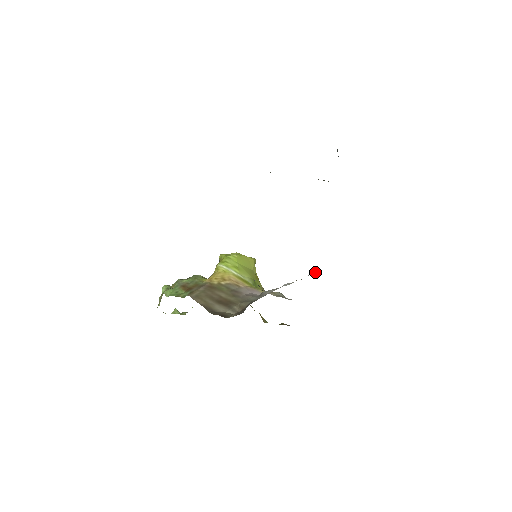
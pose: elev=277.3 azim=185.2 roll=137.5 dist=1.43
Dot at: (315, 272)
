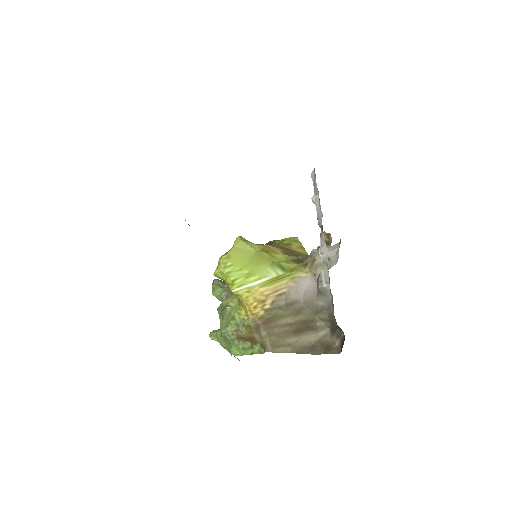
Dot at: (317, 200)
